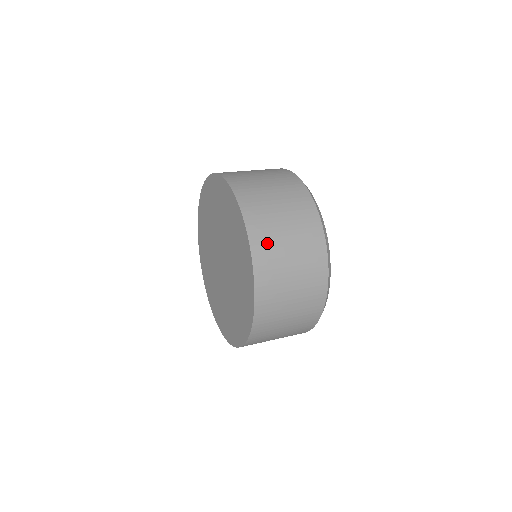
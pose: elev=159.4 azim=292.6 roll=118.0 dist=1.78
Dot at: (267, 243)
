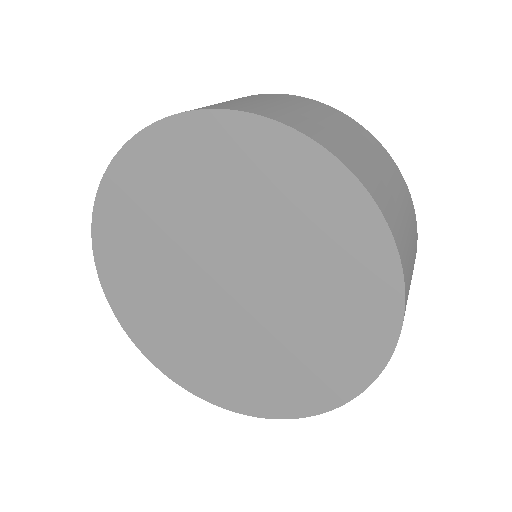
Dot at: (293, 118)
